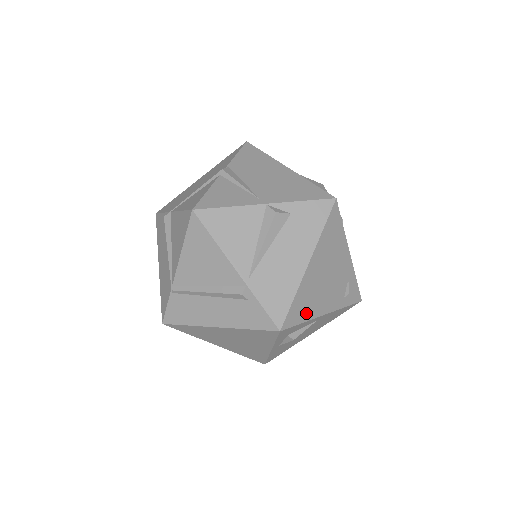
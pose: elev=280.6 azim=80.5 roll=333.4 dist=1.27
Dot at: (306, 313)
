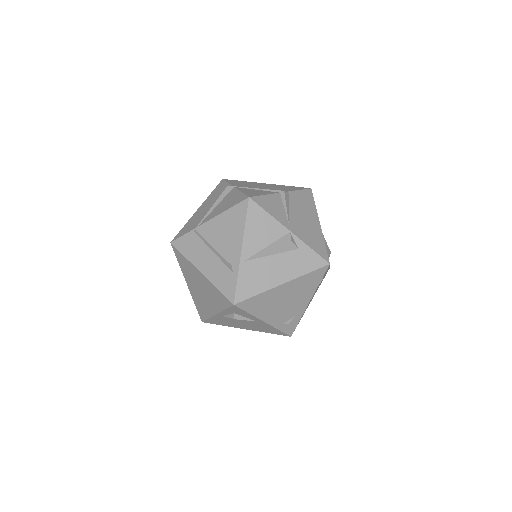
Dot at: (256, 310)
